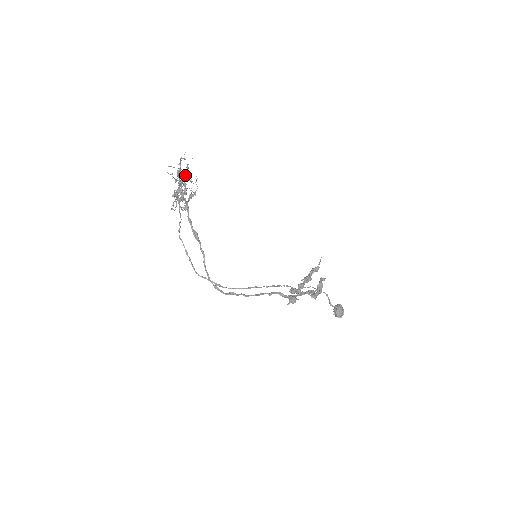
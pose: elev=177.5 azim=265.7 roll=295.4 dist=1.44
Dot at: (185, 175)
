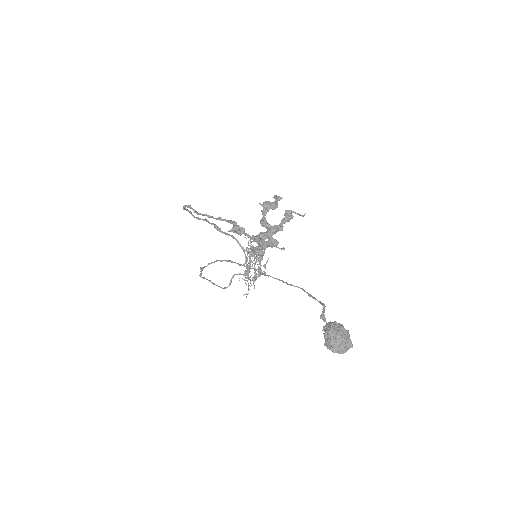
Dot at: occluded
